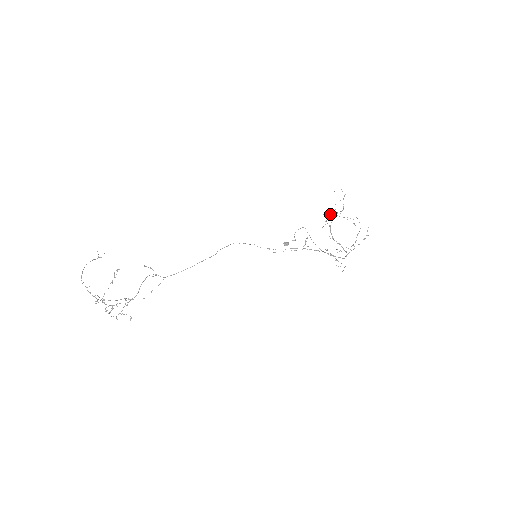
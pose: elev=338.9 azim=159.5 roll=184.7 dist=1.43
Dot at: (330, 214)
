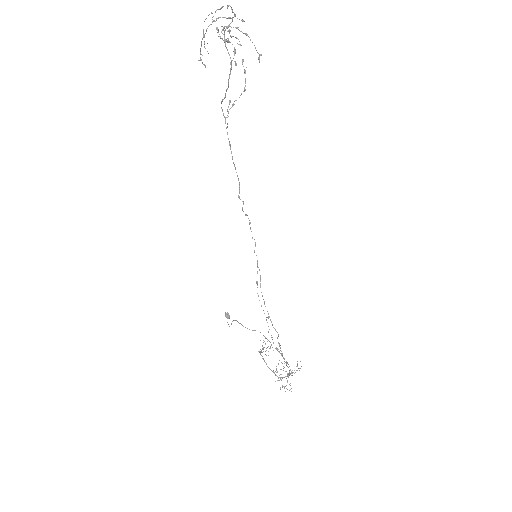
Dot at: occluded
